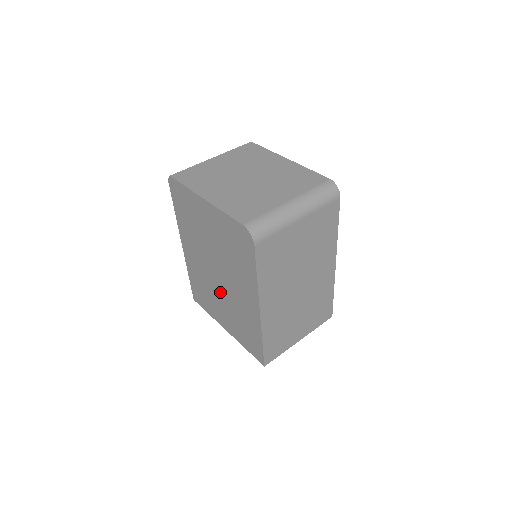
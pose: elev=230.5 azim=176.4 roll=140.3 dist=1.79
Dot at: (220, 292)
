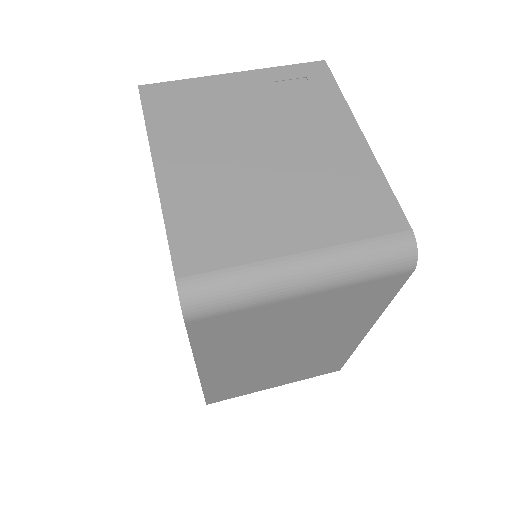
Dot at: occluded
